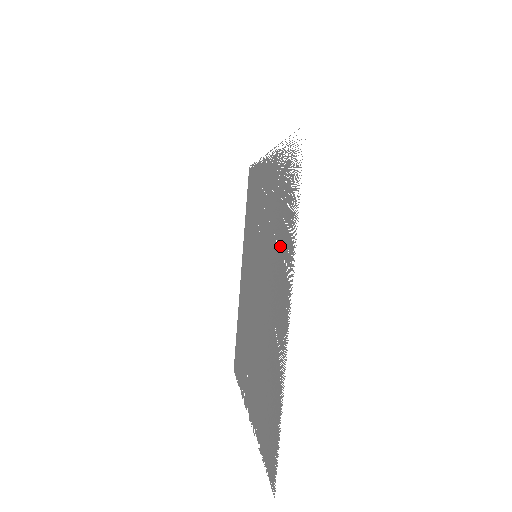
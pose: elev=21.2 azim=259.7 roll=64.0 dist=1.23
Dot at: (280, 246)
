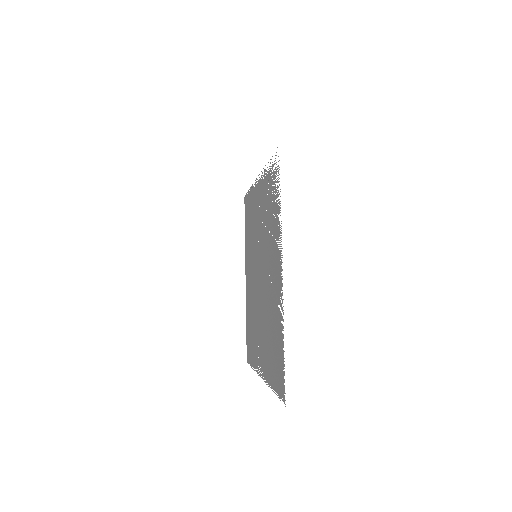
Dot at: (272, 233)
